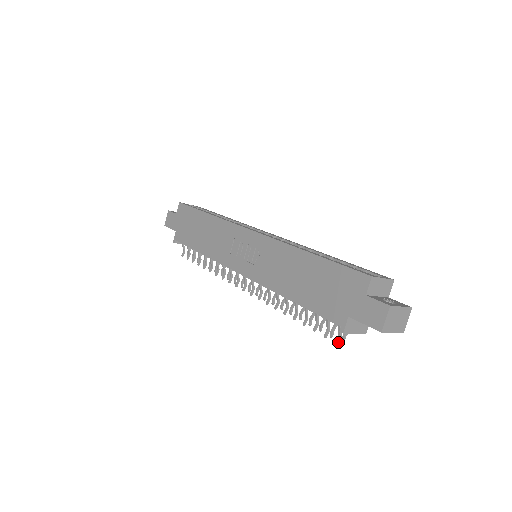
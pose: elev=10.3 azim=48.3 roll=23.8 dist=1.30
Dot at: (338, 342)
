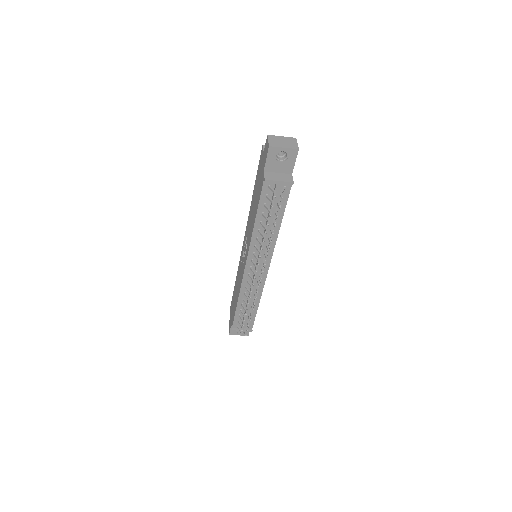
Dot at: (275, 196)
